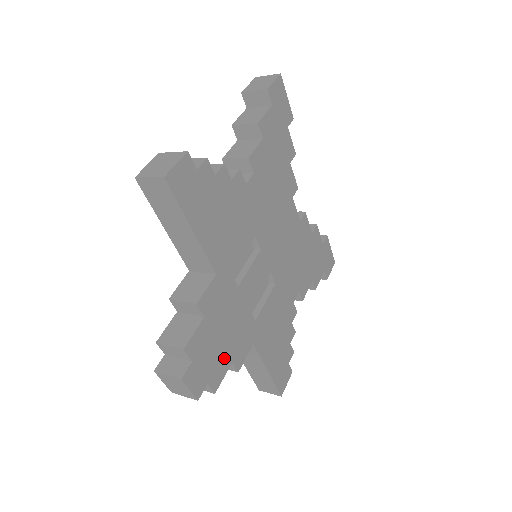
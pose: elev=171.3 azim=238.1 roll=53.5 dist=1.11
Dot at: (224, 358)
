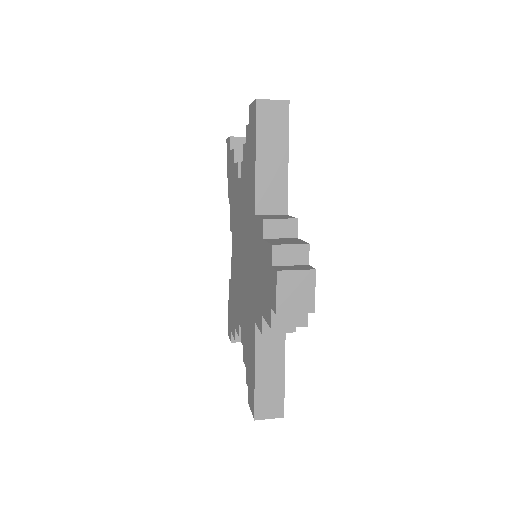
Dot at: occluded
